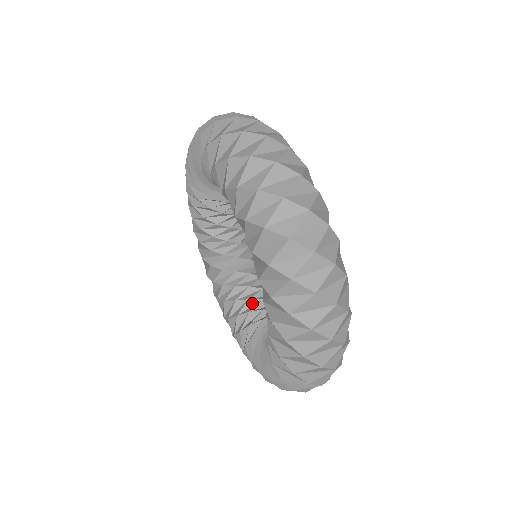
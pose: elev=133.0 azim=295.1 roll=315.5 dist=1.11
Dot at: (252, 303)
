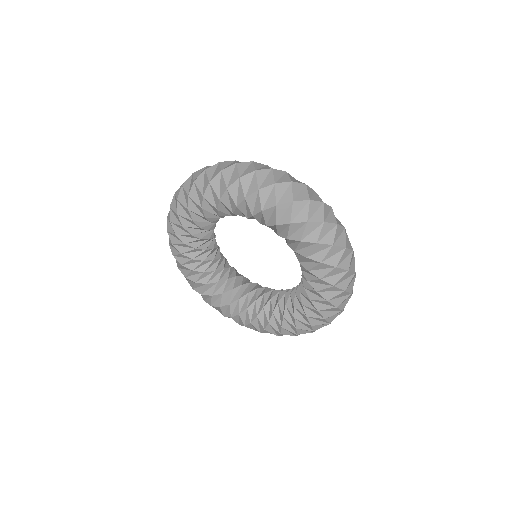
Dot at: (252, 294)
